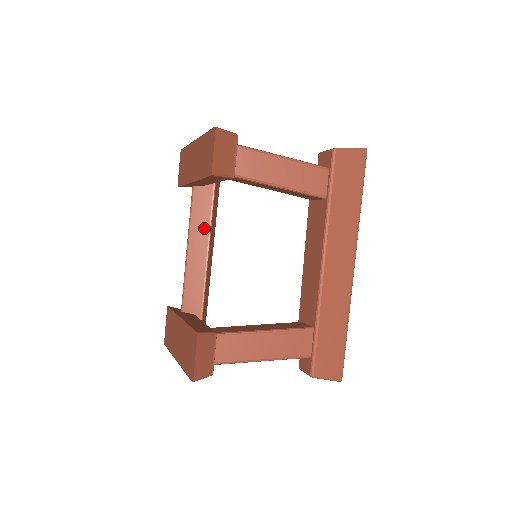
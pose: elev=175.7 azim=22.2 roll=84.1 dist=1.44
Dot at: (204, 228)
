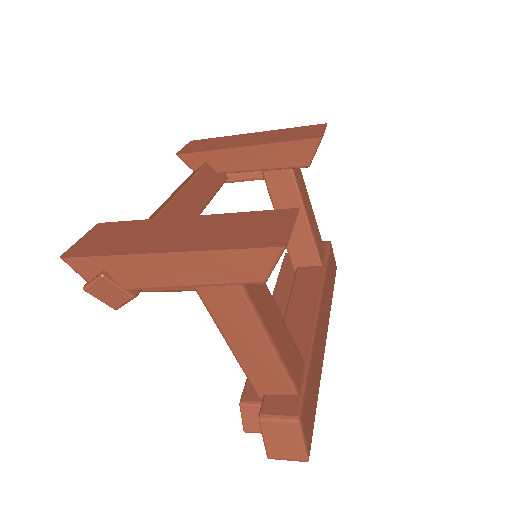
Dot at: (203, 196)
